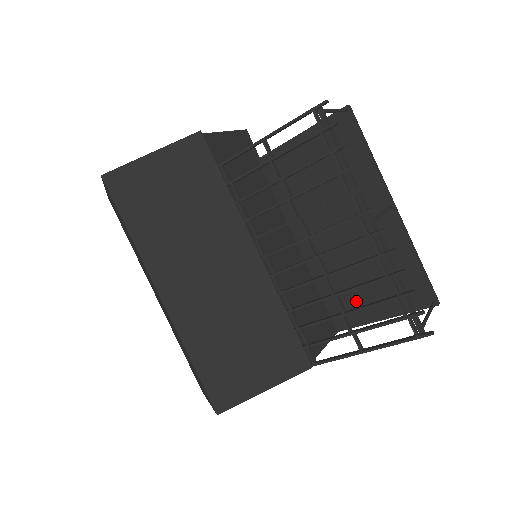
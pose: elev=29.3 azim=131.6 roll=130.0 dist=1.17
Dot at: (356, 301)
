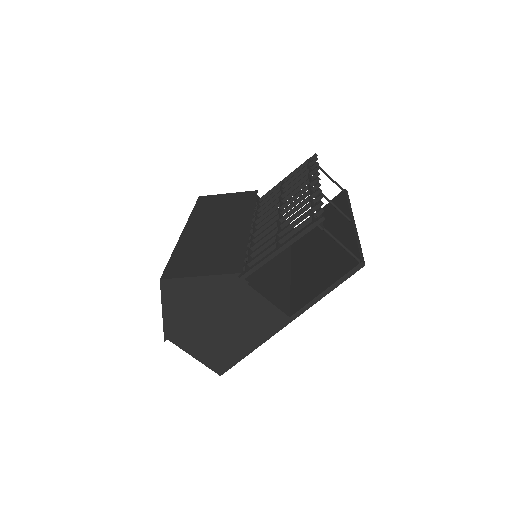
Dot at: (310, 287)
